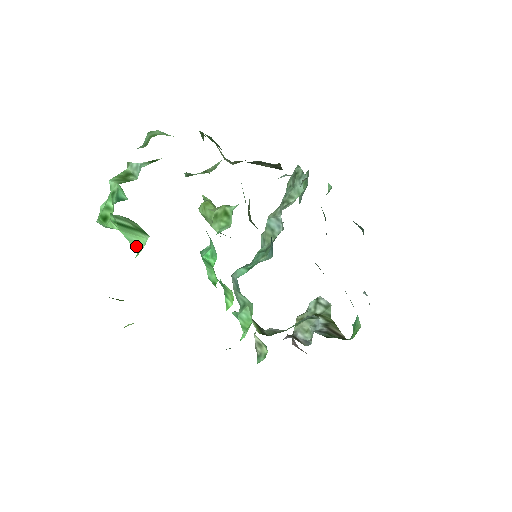
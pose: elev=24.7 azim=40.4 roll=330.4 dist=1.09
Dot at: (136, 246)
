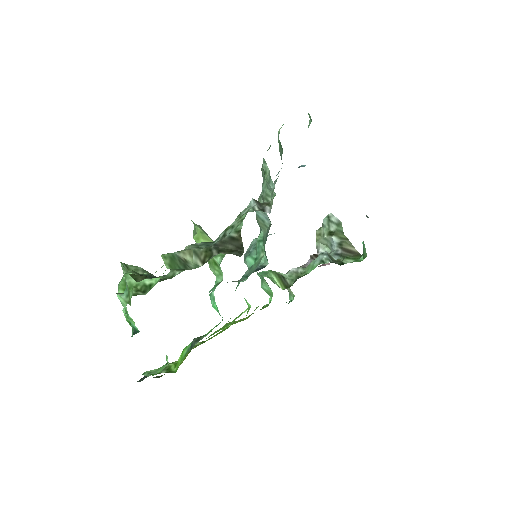
Dot at: occluded
